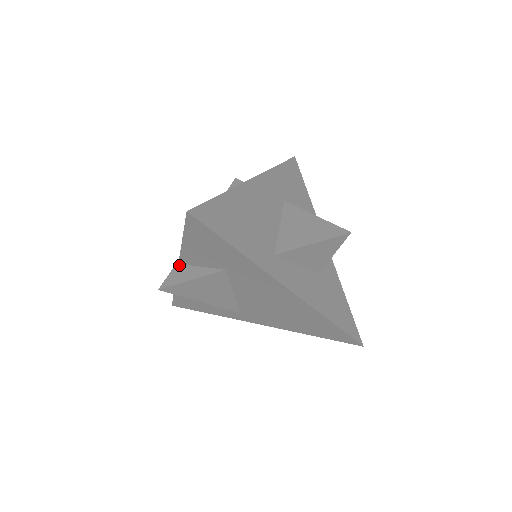
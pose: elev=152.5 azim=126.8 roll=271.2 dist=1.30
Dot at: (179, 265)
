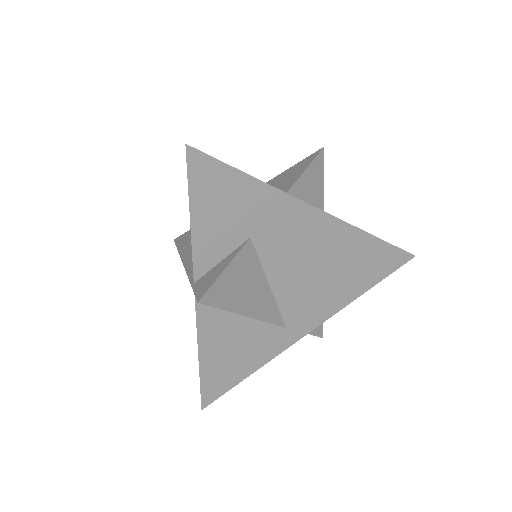
Dot at: (196, 282)
